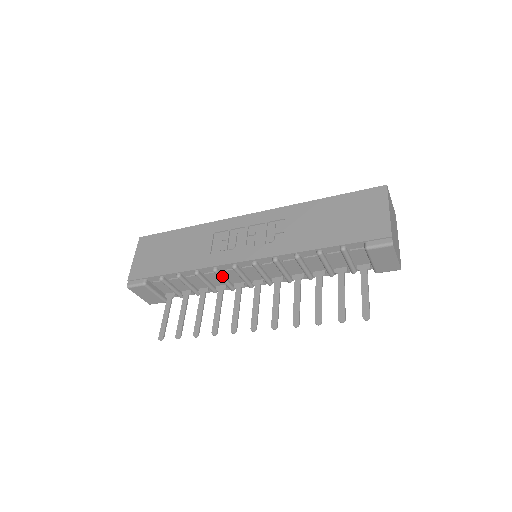
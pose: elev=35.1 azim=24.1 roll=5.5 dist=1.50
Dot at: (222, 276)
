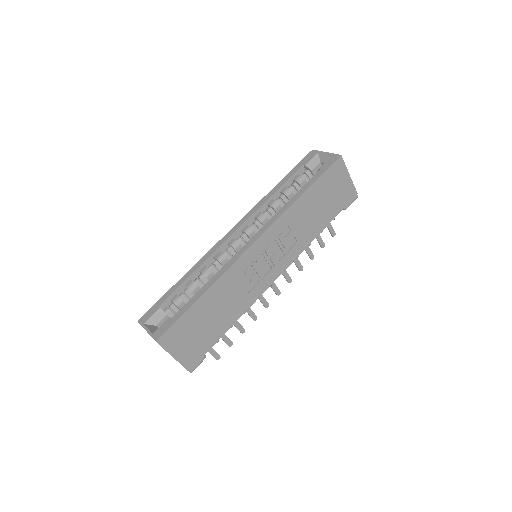
Dot at: occluded
